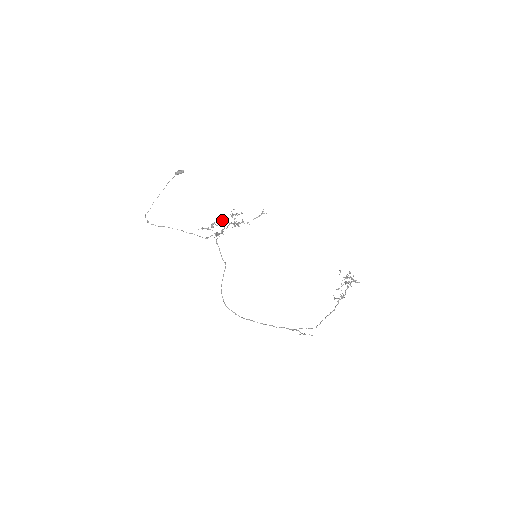
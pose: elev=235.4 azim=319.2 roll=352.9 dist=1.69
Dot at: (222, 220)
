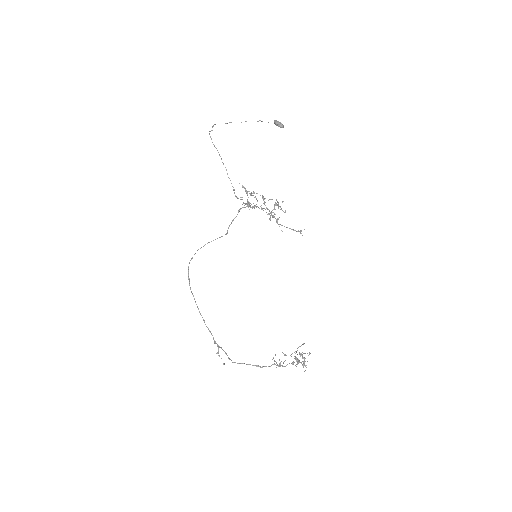
Dot at: (264, 198)
